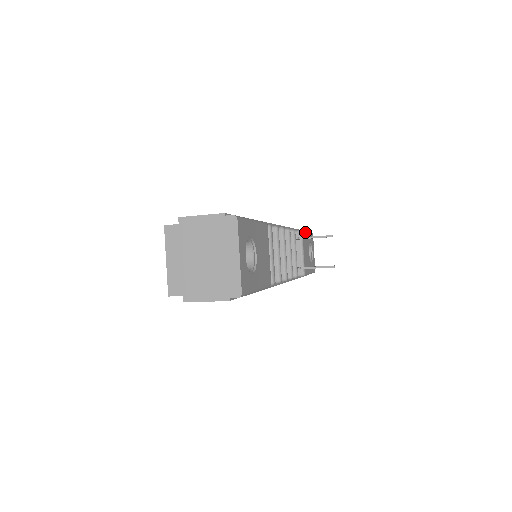
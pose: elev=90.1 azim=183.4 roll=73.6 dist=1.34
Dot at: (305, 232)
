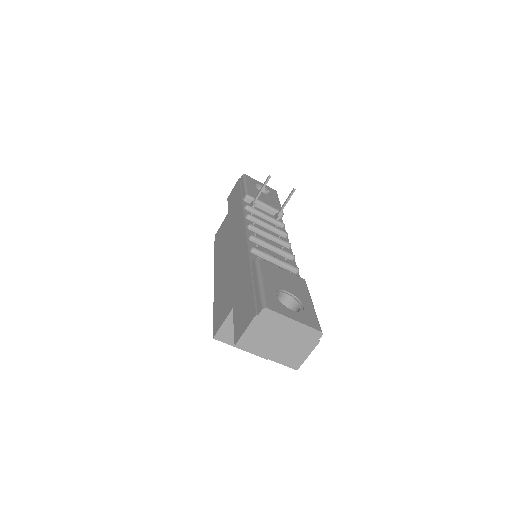
Dot at: (247, 189)
